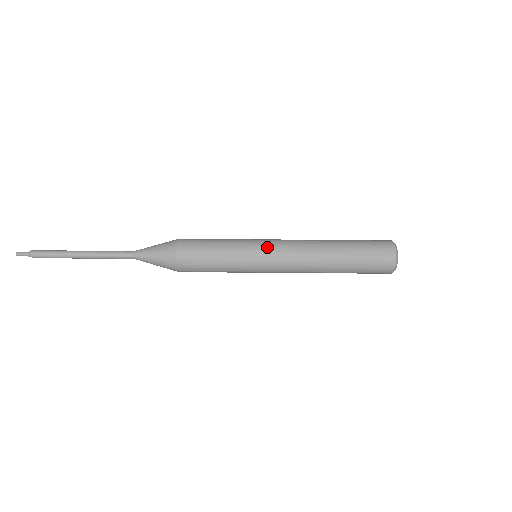
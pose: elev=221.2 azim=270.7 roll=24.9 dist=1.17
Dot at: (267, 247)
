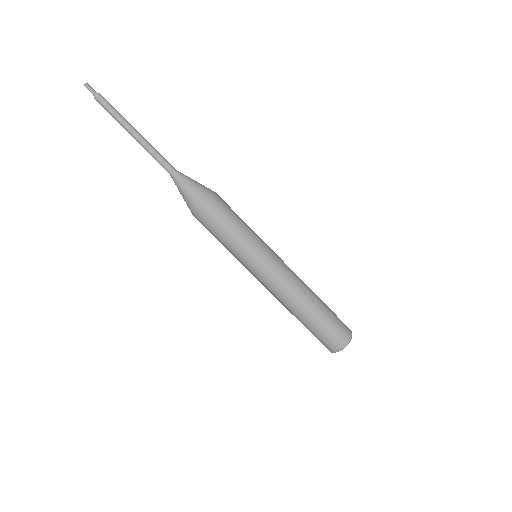
Dot at: (274, 252)
